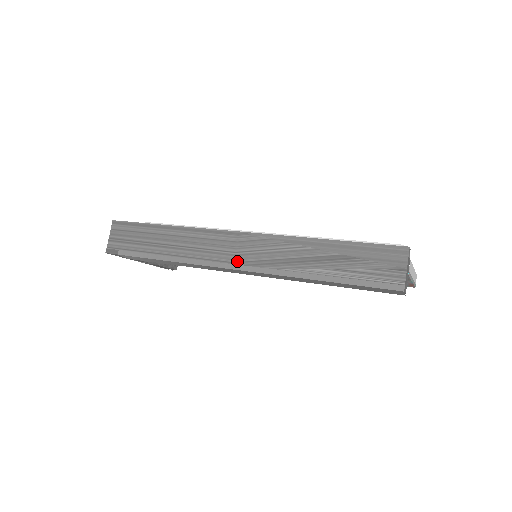
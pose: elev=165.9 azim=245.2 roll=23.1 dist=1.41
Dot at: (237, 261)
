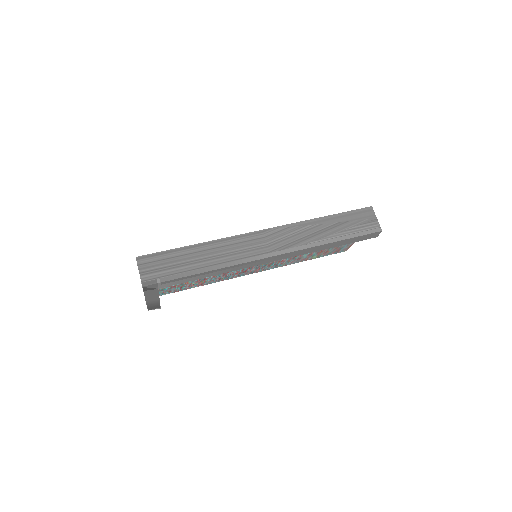
Dot at: (272, 250)
